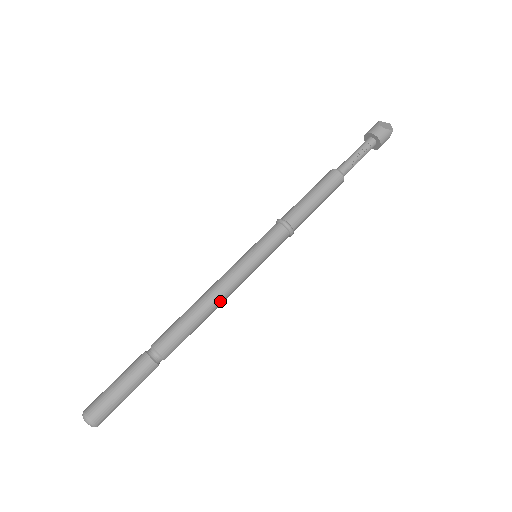
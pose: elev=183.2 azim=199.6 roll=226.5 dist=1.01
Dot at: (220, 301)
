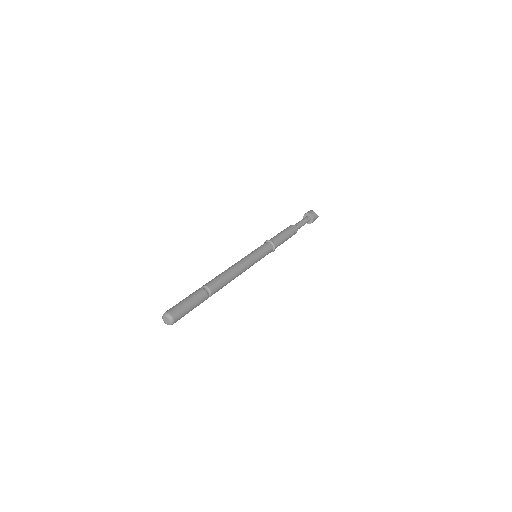
Dot at: (240, 273)
